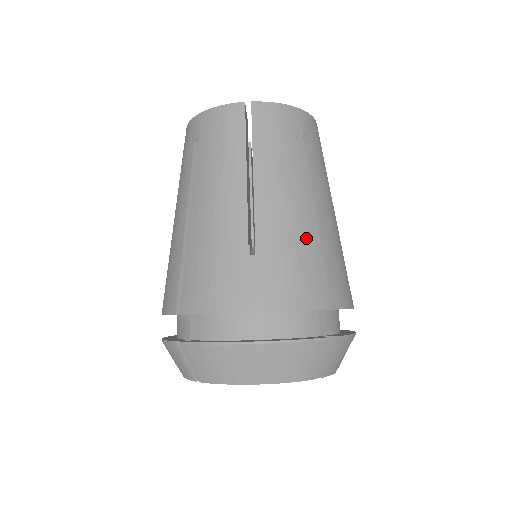
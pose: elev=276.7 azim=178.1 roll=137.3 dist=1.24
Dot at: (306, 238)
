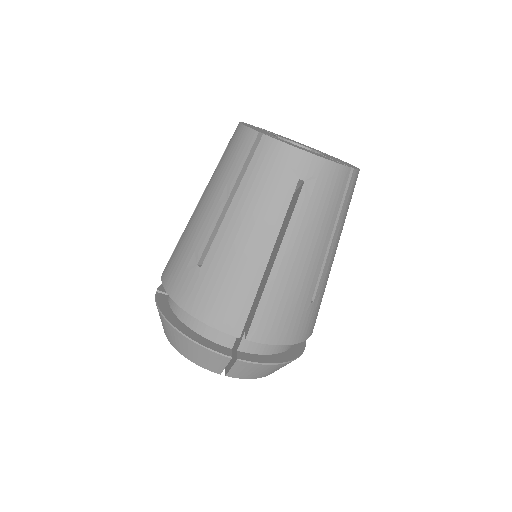
Dot at: (246, 275)
